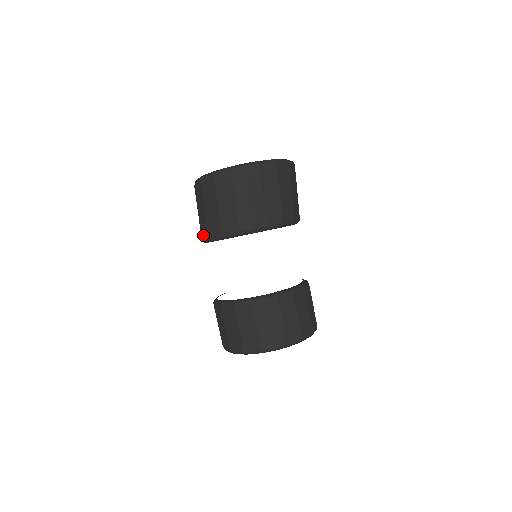
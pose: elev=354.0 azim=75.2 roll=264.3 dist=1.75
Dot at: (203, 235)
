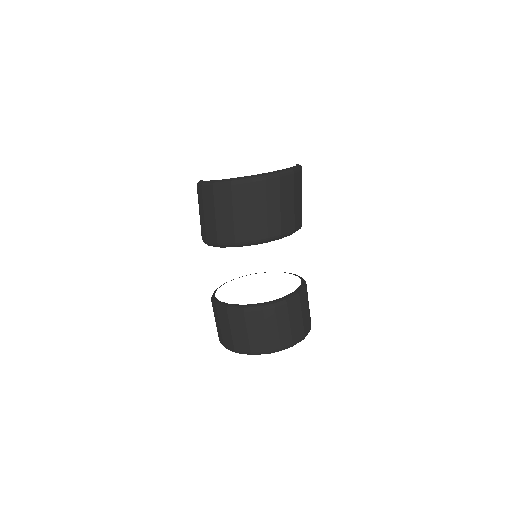
Dot at: (209, 239)
